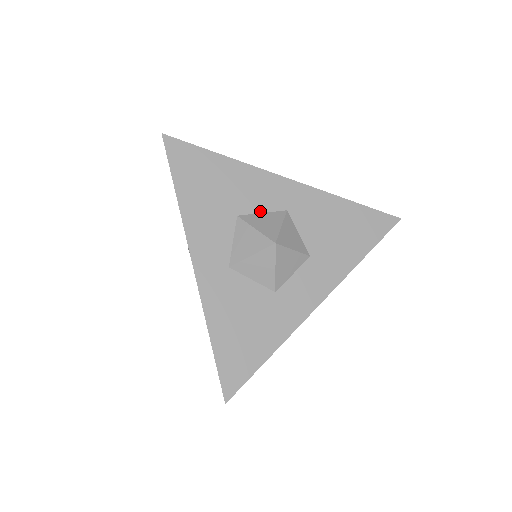
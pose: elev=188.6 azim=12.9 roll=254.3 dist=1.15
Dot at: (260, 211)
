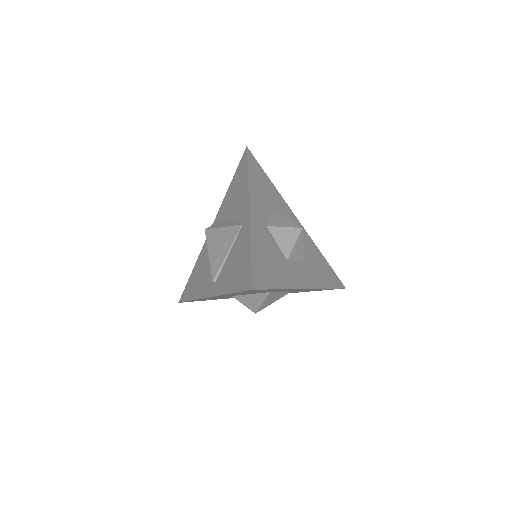
Dot at: occluded
